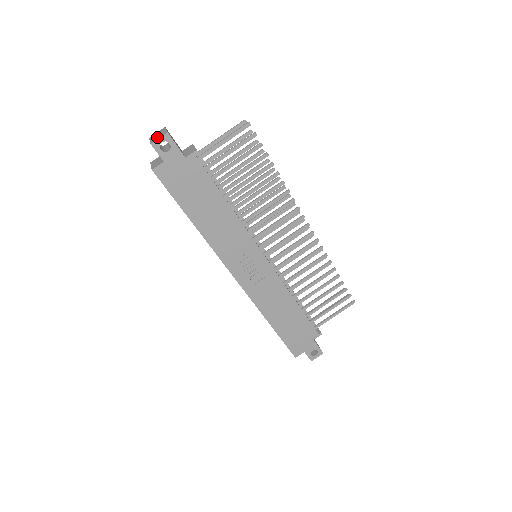
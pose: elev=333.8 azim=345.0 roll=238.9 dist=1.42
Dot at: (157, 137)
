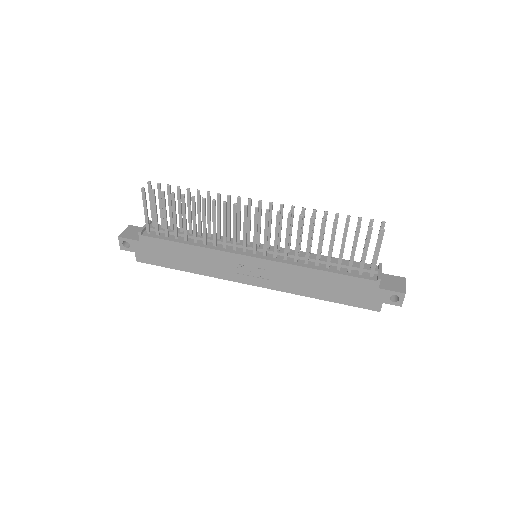
Dot at: occluded
